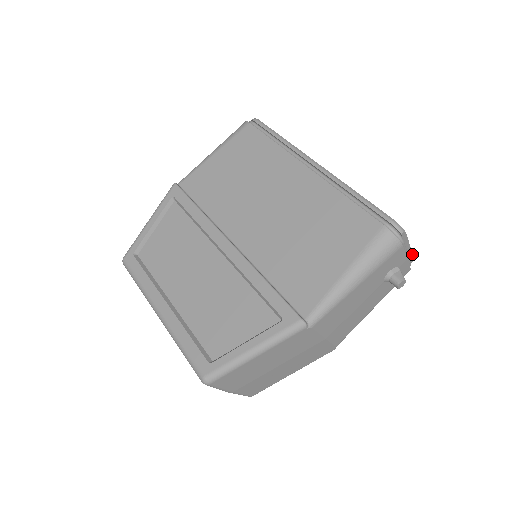
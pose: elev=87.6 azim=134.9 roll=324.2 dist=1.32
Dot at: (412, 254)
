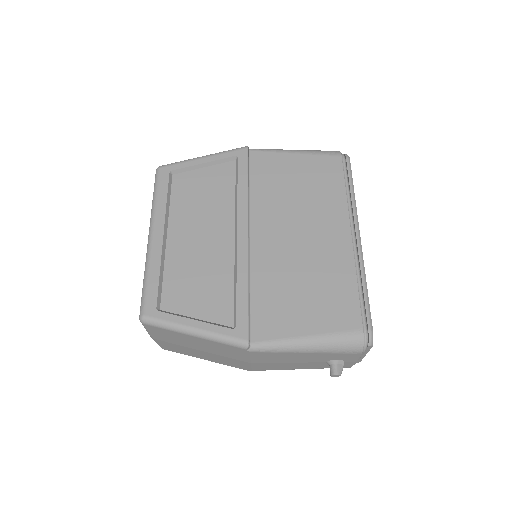
Dot at: occluded
